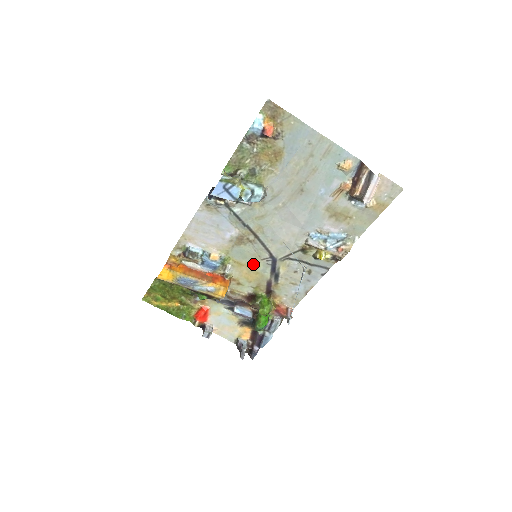
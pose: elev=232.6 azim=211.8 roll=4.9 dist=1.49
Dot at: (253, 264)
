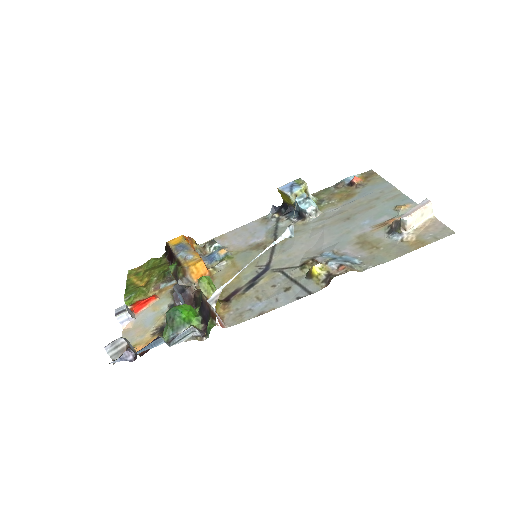
Dot at: (244, 268)
